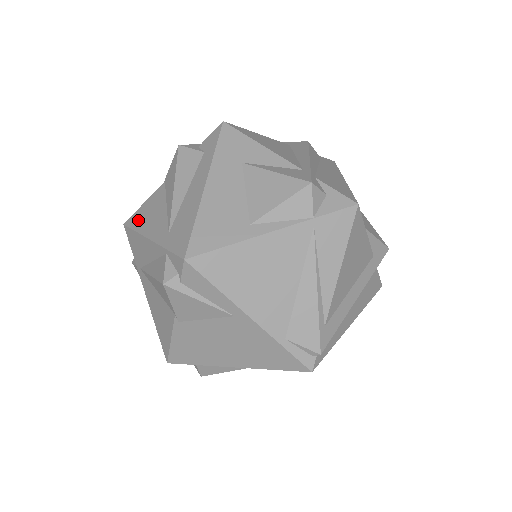
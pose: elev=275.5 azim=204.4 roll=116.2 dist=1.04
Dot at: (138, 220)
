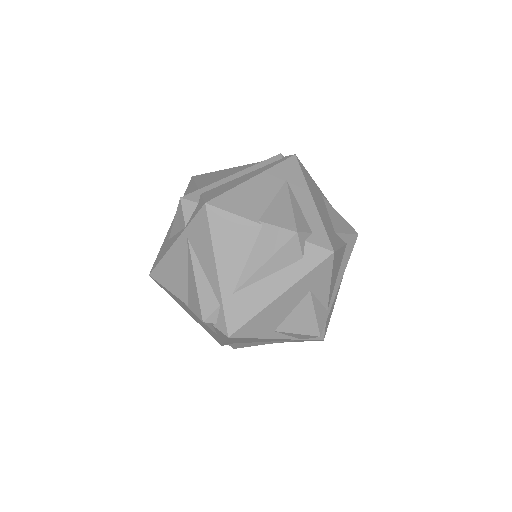
Dot at: (220, 228)
